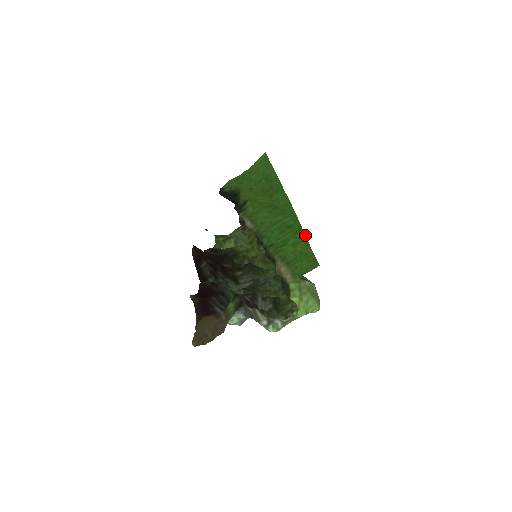
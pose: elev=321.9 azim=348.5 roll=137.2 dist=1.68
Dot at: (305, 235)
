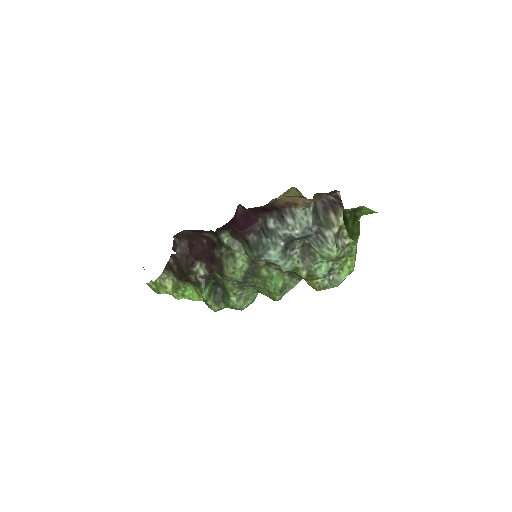
Dot at: occluded
